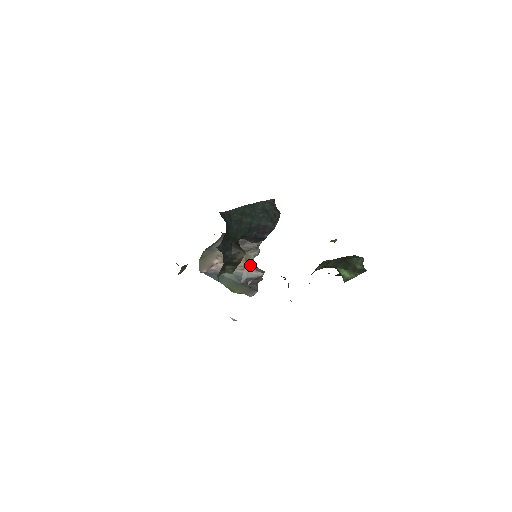
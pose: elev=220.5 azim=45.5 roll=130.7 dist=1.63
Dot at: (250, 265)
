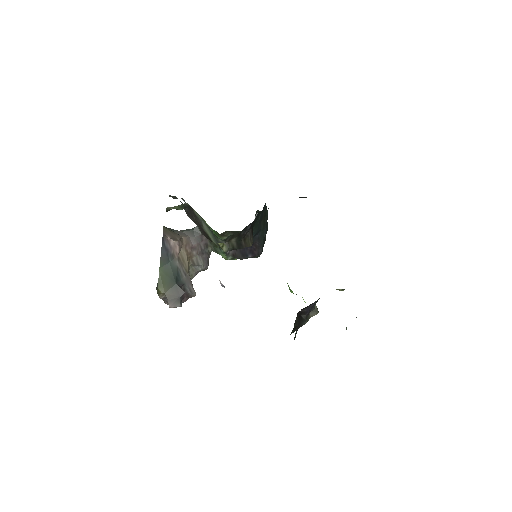
Dot at: occluded
